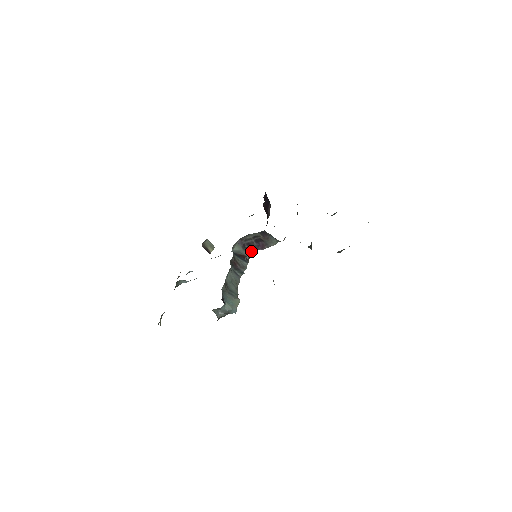
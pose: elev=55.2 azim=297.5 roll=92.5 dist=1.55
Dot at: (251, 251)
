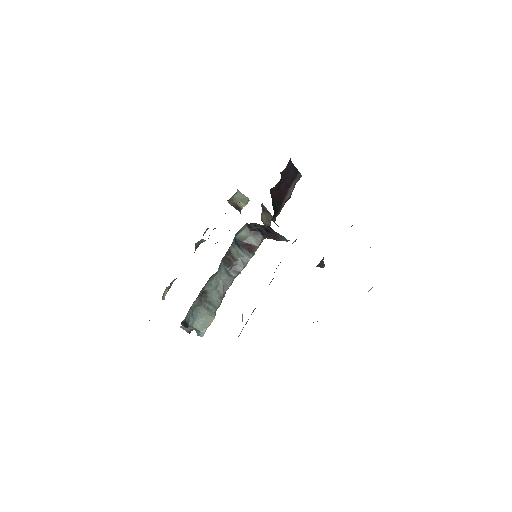
Dot at: (264, 237)
